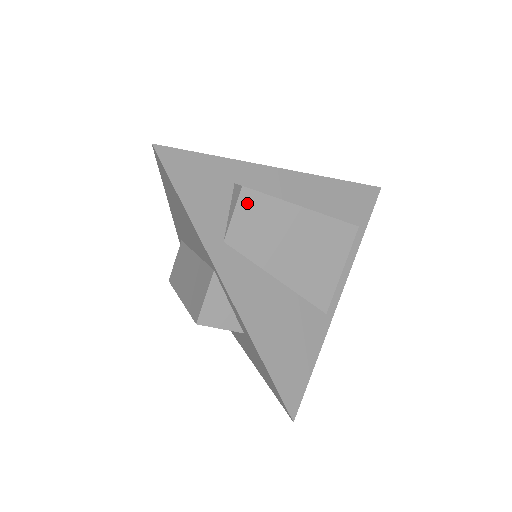
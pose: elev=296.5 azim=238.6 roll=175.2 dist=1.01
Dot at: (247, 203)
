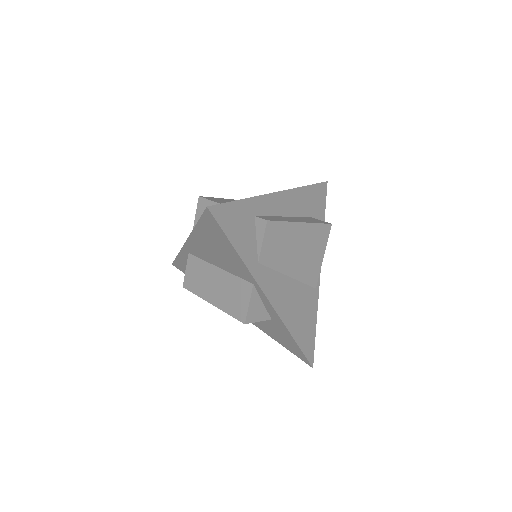
Dot at: (270, 231)
